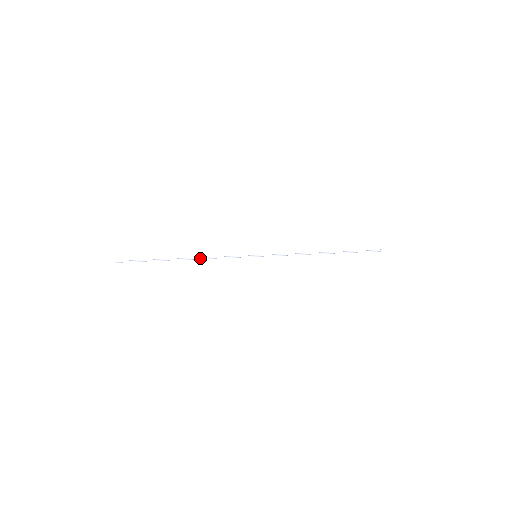
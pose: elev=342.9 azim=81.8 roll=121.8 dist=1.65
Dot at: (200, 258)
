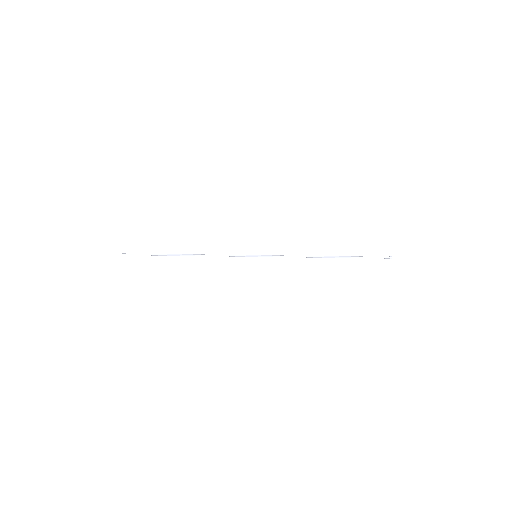
Dot at: (200, 255)
